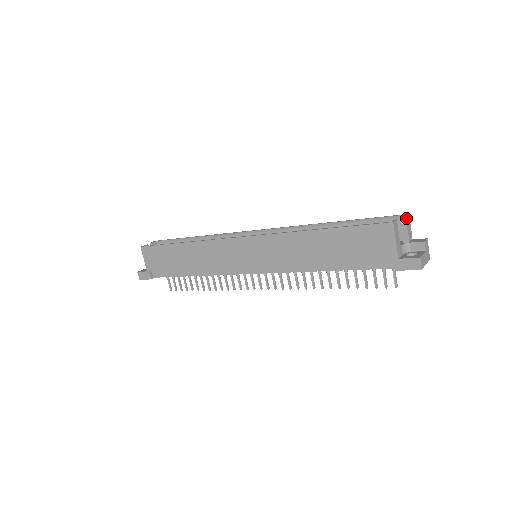
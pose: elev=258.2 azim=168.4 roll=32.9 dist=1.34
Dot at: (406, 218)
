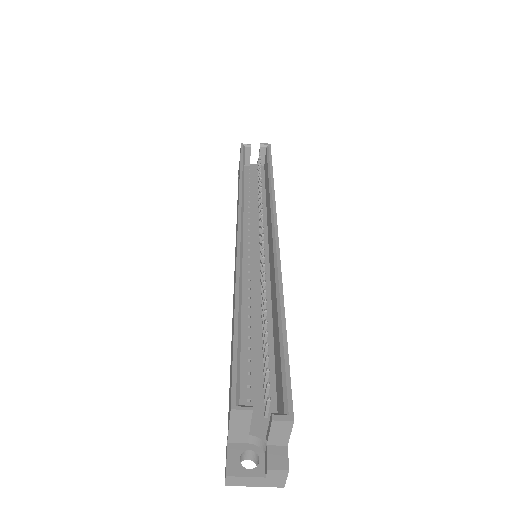
Dot at: (274, 422)
